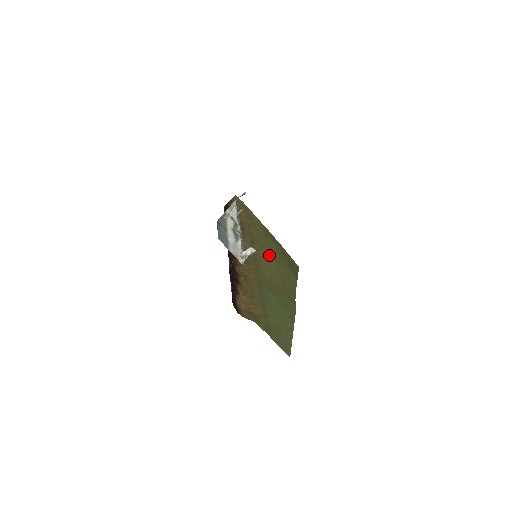
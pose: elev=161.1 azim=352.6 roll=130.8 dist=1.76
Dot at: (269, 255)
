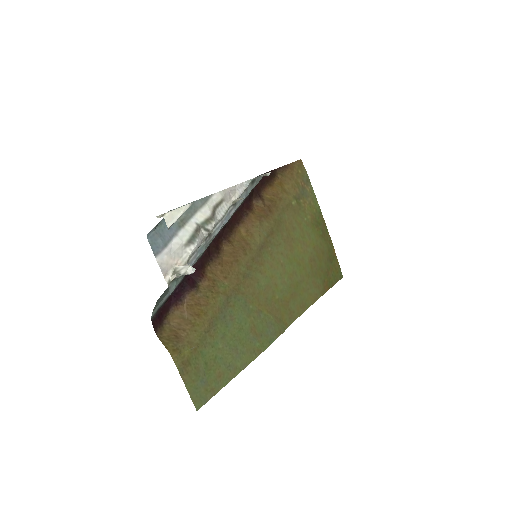
Dot at: (292, 255)
